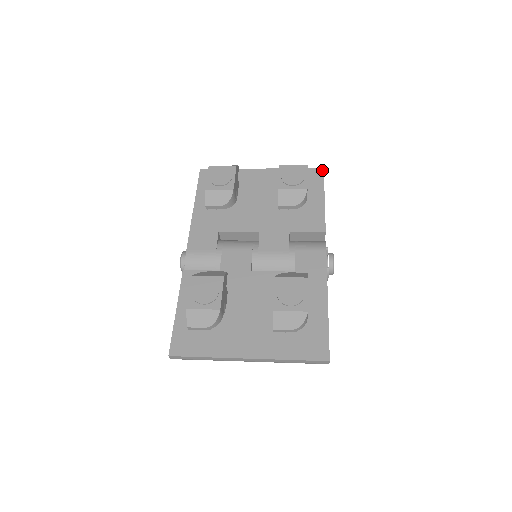
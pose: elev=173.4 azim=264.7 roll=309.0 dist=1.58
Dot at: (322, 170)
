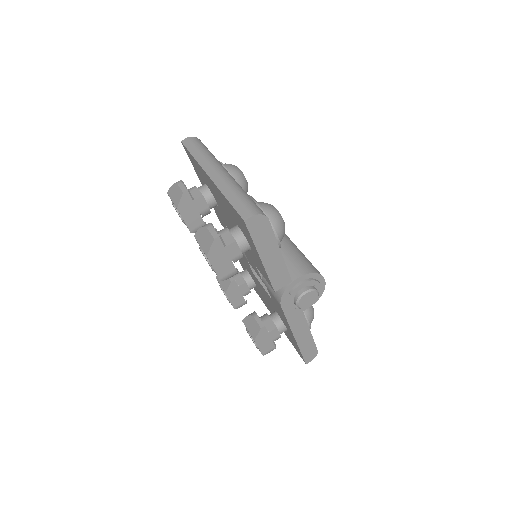
Dot at: (244, 223)
